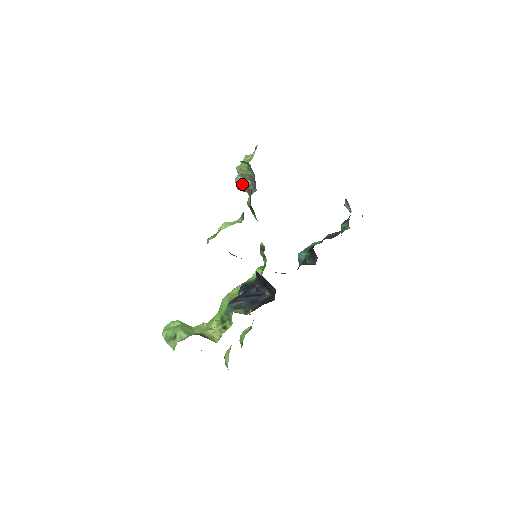
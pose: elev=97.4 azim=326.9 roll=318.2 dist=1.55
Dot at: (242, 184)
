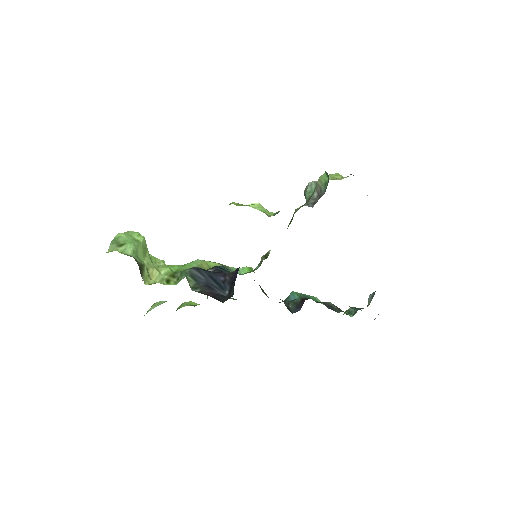
Dot at: (310, 191)
